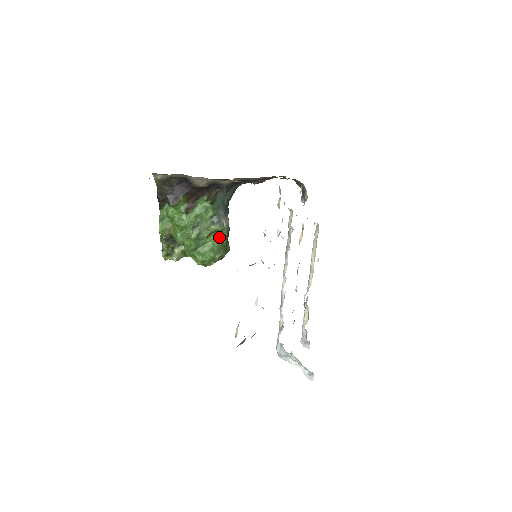
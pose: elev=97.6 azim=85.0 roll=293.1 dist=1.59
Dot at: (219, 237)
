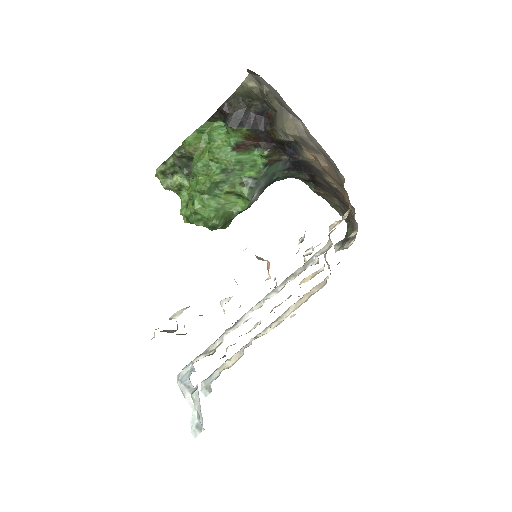
Dot at: (235, 204)
